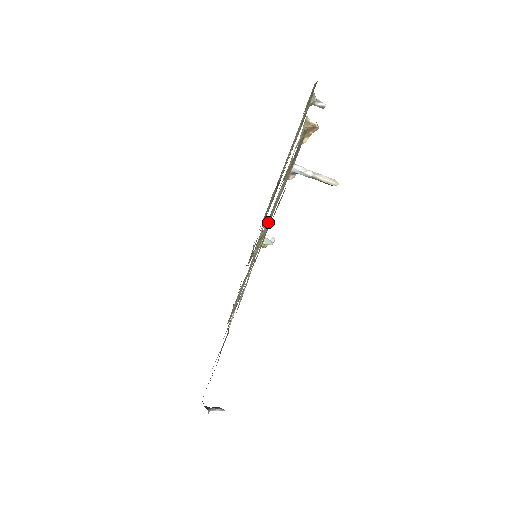
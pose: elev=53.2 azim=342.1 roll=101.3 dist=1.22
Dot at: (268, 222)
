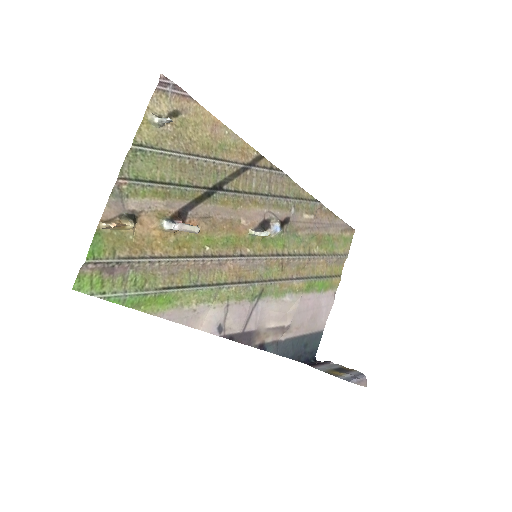
Dot at: (205, 261)
